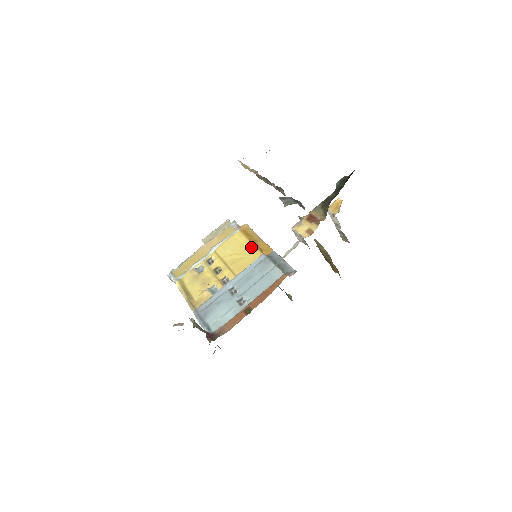
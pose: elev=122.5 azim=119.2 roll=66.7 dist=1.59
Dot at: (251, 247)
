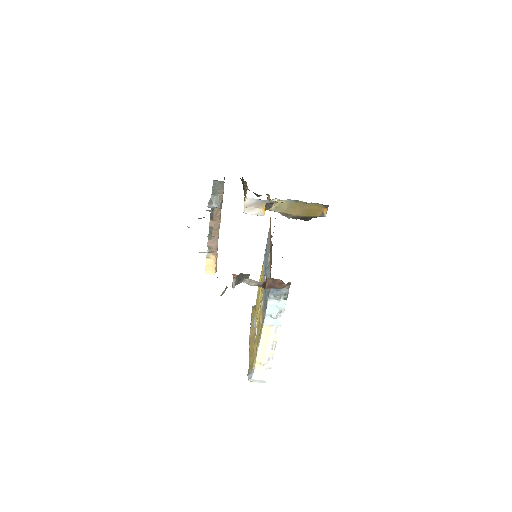
Dot at: occluded
